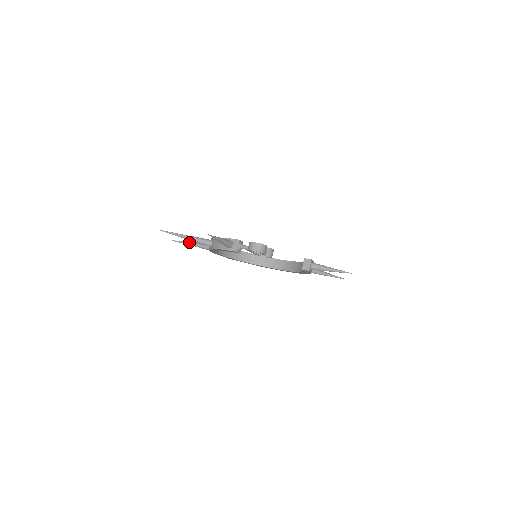
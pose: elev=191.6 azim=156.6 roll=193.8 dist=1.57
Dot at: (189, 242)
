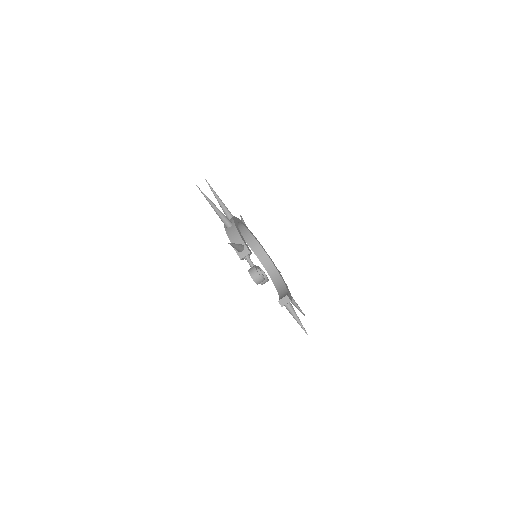
Dot at: (217, 195)
